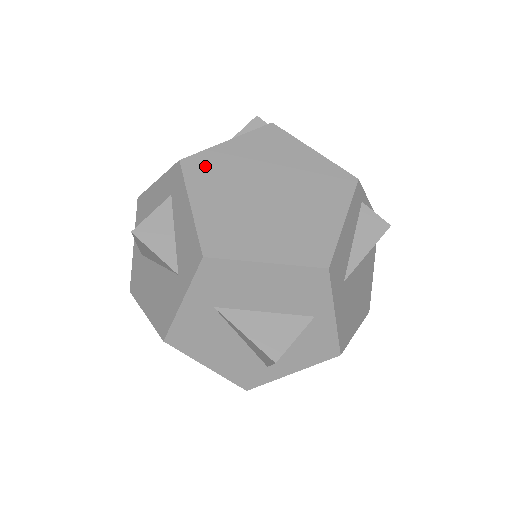
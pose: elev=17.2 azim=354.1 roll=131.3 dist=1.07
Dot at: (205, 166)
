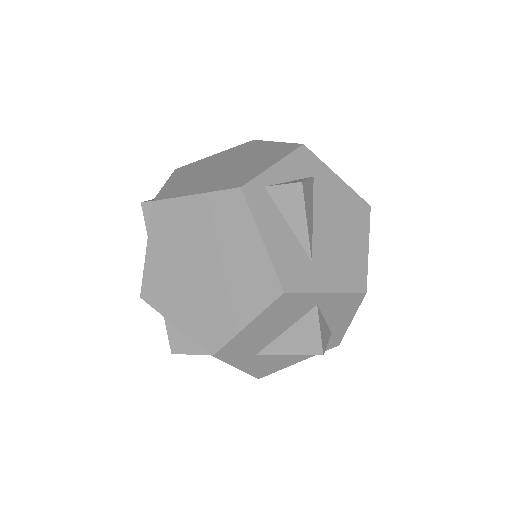
Dot at: (155, 287)
